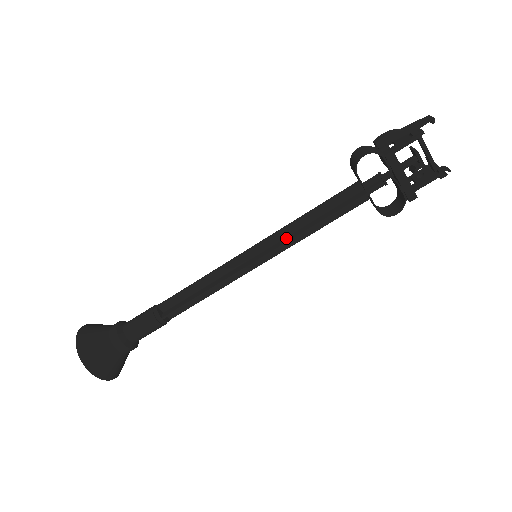
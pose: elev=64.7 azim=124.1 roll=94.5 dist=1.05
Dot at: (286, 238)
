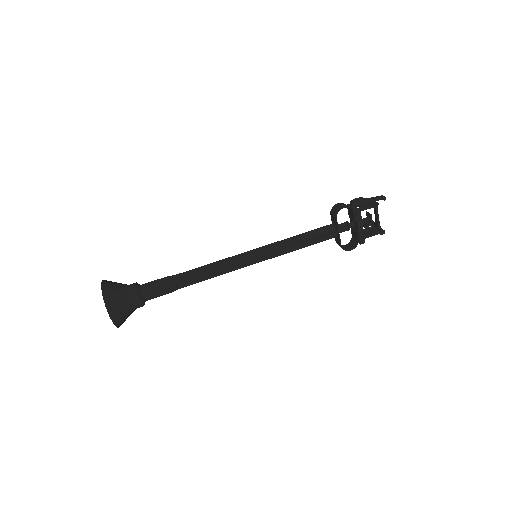
Dot at: (280, 248)
